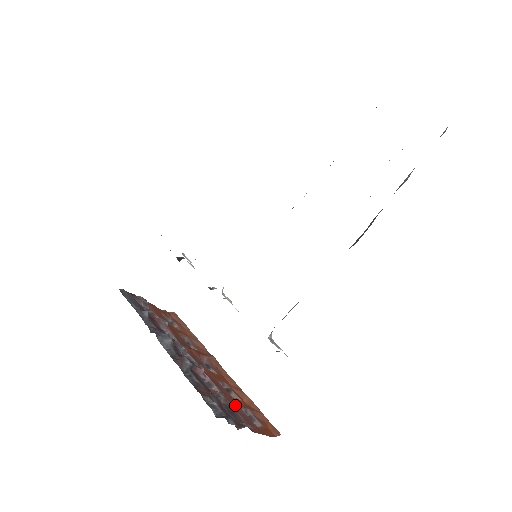
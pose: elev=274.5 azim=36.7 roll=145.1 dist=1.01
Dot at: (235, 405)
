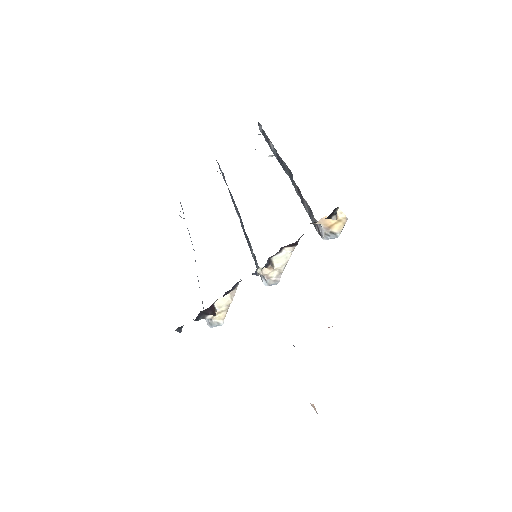
Dot at: occluded
